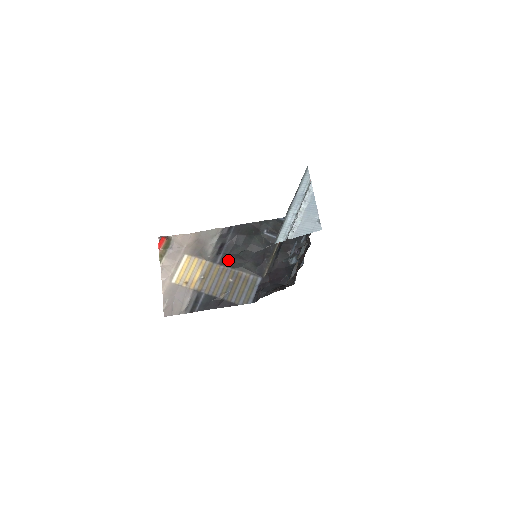
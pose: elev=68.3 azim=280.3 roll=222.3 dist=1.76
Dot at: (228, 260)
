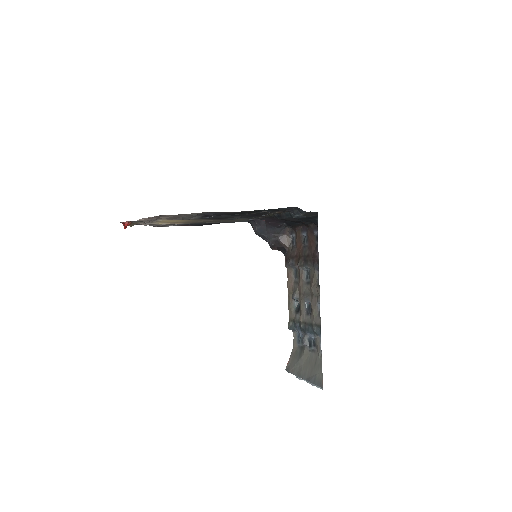
Dot at: (216, 218)
